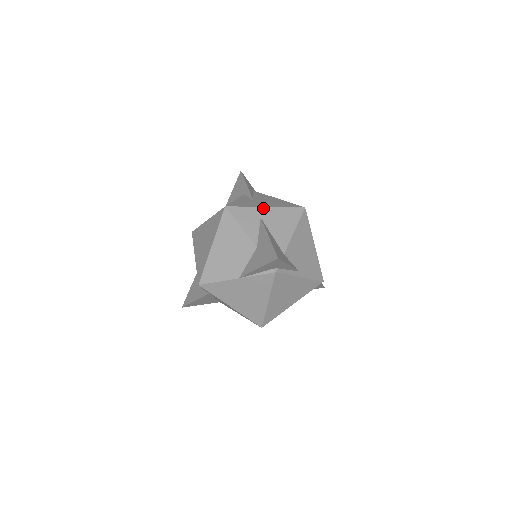
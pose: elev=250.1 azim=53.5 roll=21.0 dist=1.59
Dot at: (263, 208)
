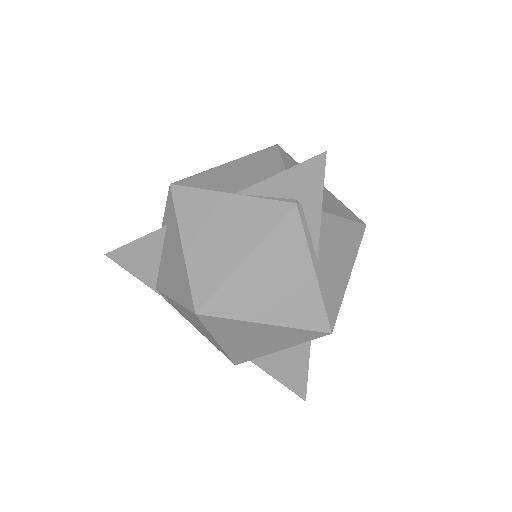
Dot at: occluded
